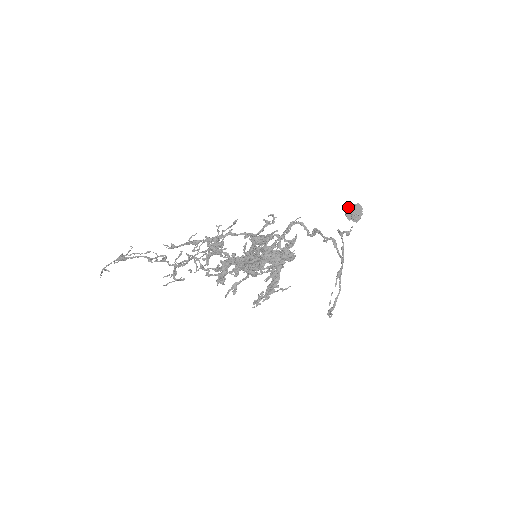
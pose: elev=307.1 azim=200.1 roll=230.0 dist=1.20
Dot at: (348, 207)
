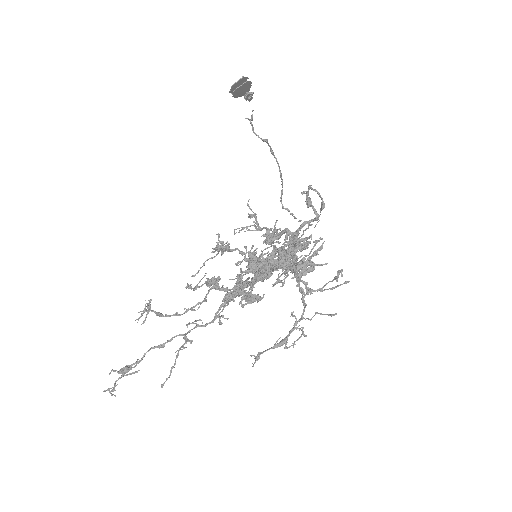
Dot at: (236, 89)
